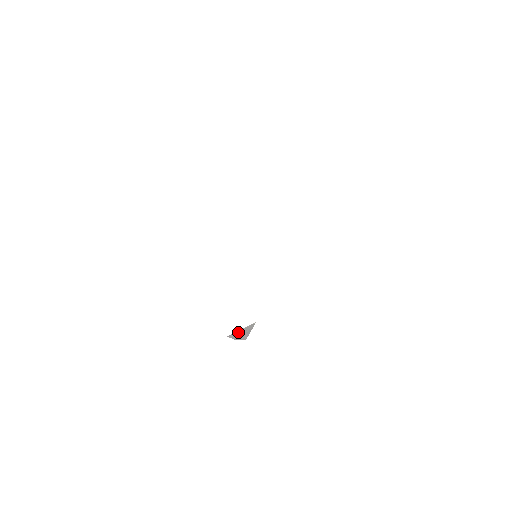
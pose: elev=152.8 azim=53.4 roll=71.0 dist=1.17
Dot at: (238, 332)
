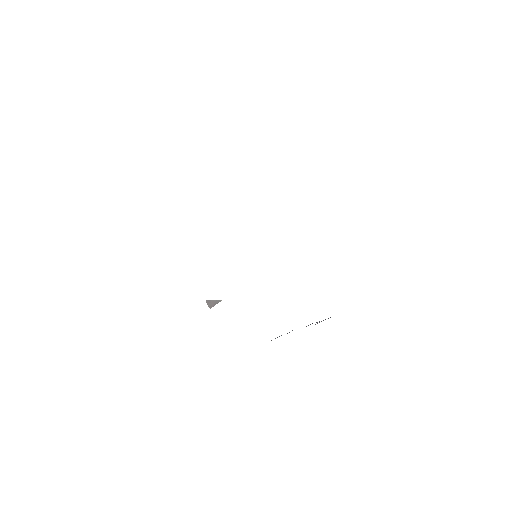
Dot at: (212, 301)
